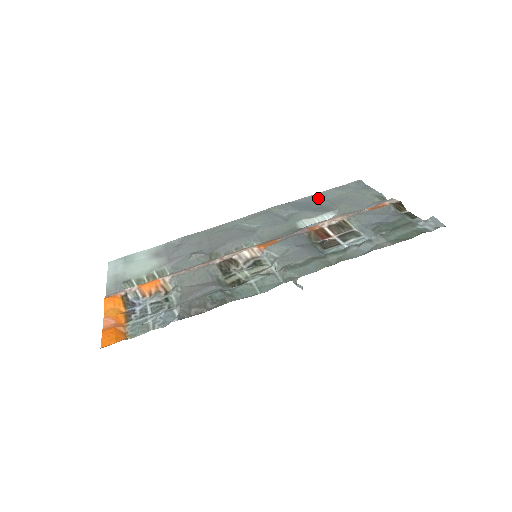
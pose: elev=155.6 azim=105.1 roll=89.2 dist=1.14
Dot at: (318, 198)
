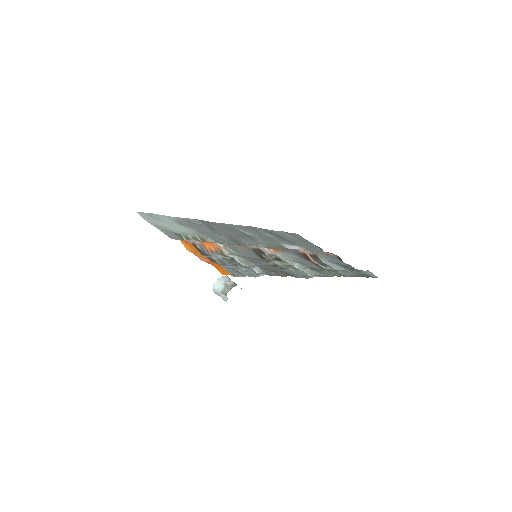
Dot at: (279, 234)
